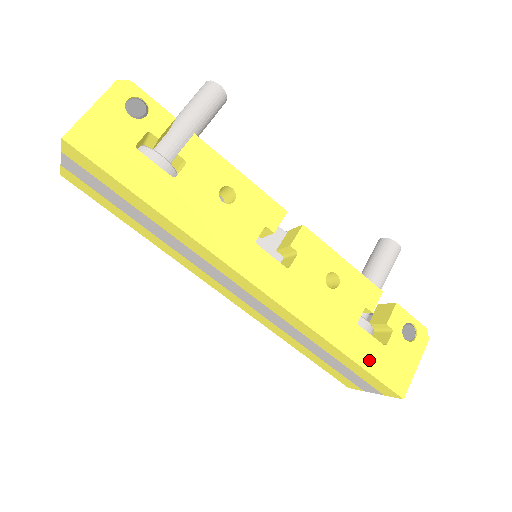
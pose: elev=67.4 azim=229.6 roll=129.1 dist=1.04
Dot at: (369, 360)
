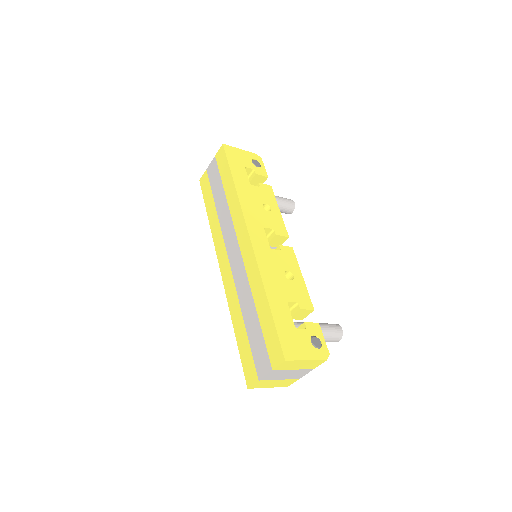
Dot at: (280, 320)
